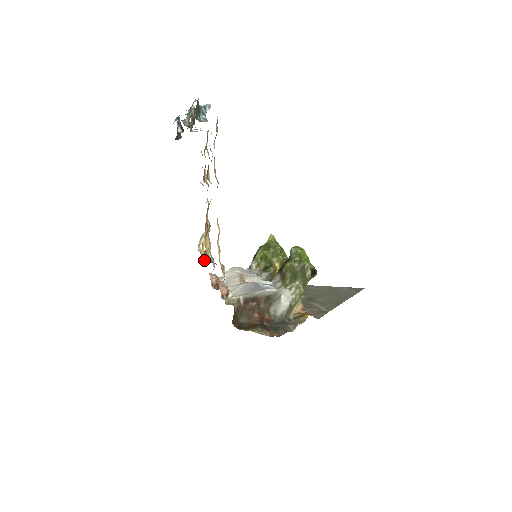
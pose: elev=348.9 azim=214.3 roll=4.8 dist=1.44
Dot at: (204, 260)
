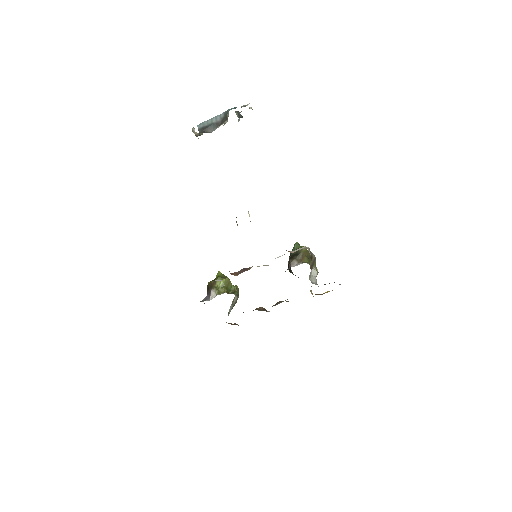
Dot at: occluded
